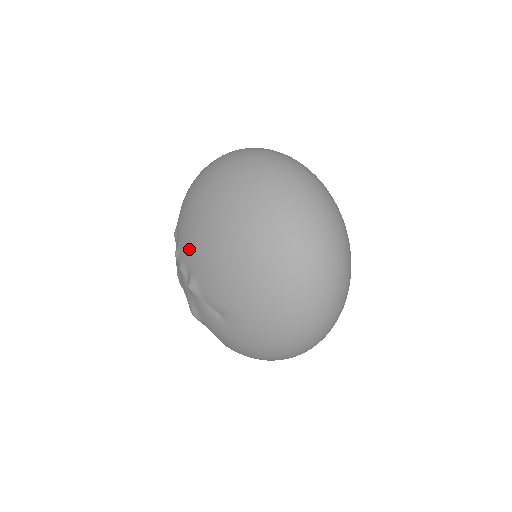
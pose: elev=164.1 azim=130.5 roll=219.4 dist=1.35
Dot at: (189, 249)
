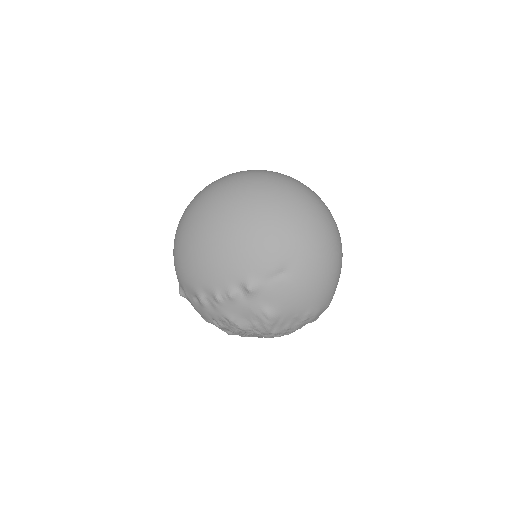
Dot at: (223, 269)
